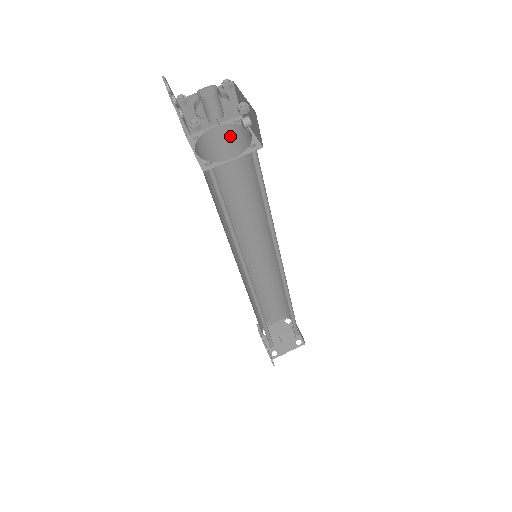
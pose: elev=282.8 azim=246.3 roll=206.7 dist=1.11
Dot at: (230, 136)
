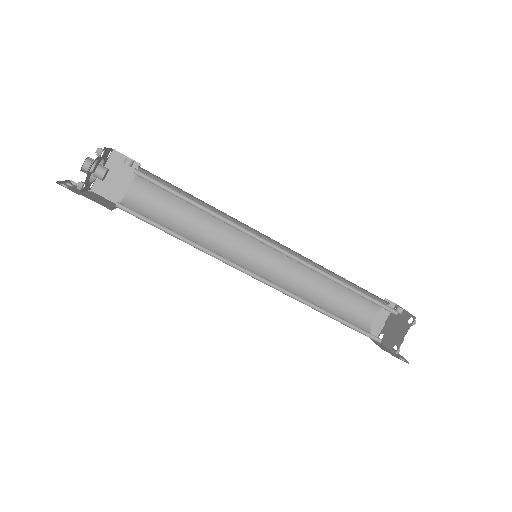
Dot at: (146, 183)
